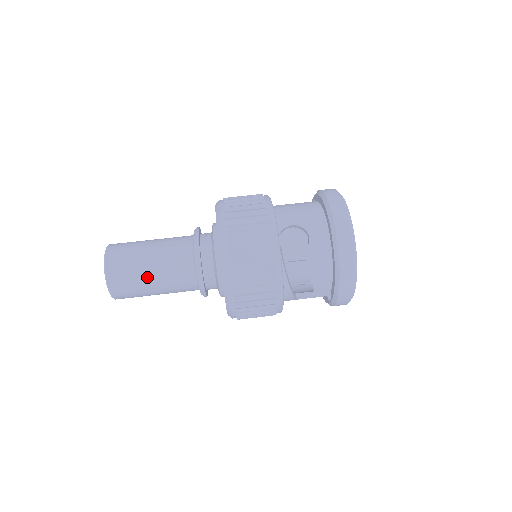
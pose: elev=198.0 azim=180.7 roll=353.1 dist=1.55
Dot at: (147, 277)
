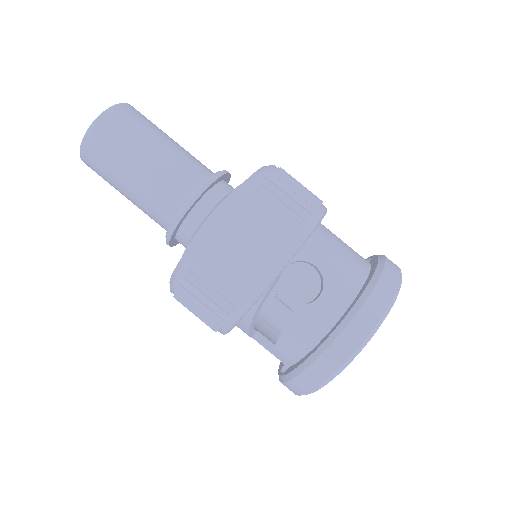
Dot at: (126, 171)
